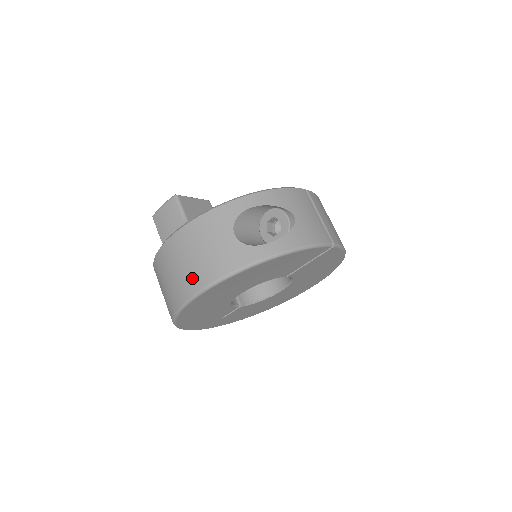
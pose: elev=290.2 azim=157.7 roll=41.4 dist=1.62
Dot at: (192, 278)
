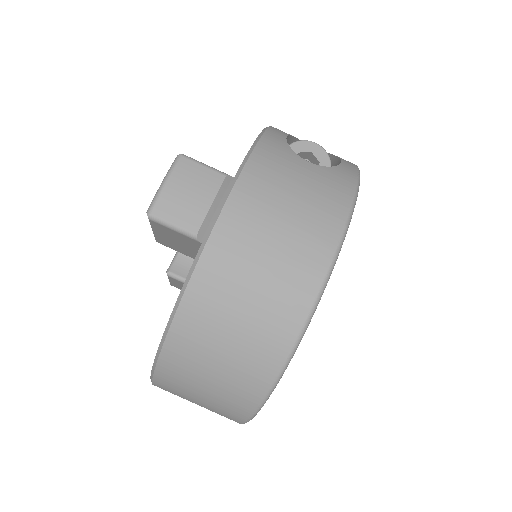
Dot at: (310, 241)
